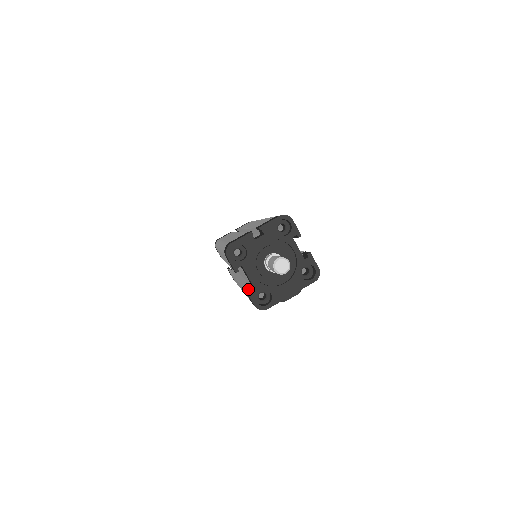
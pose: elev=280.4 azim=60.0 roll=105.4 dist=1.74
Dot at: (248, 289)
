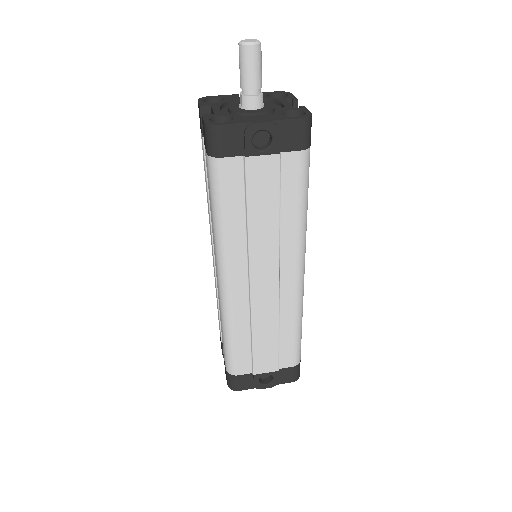
Dot at: (206, 114)
